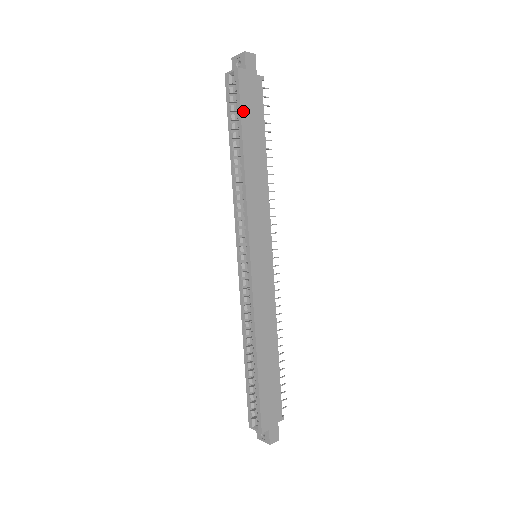
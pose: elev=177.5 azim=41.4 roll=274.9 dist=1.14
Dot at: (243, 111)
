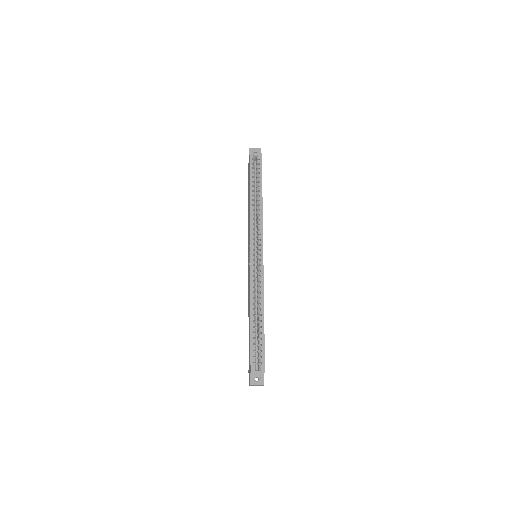
Dot at: occluded
